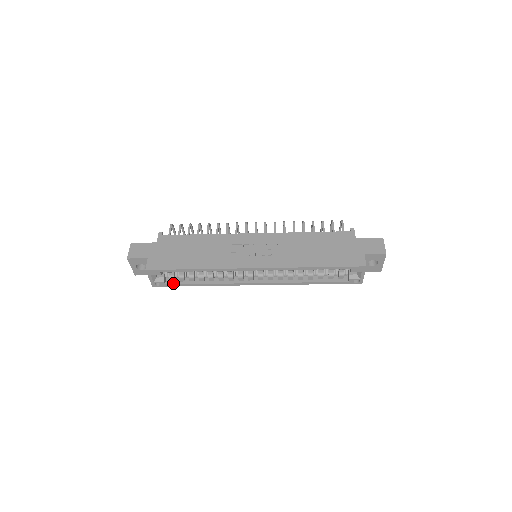
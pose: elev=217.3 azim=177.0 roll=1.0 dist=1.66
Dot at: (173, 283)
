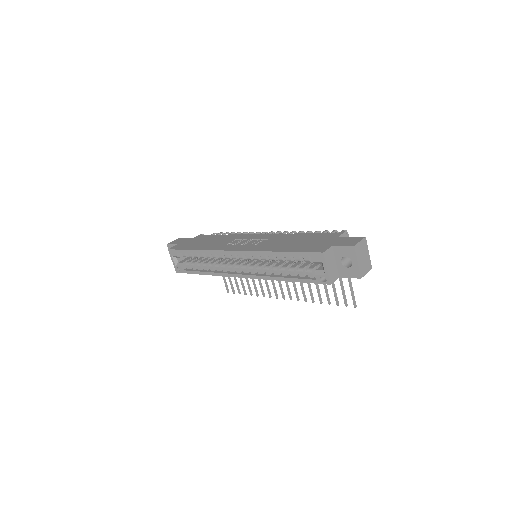
Dot at: (188, 270)
